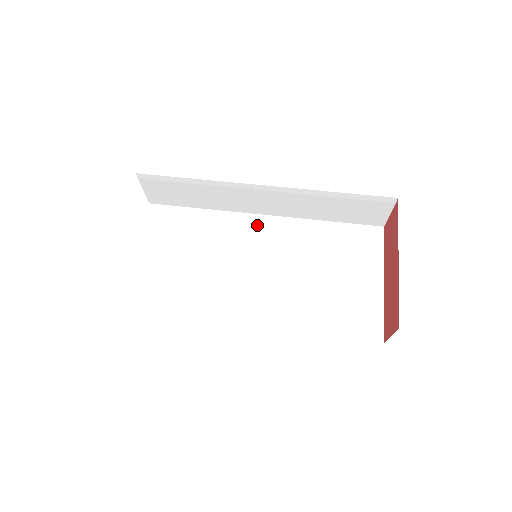
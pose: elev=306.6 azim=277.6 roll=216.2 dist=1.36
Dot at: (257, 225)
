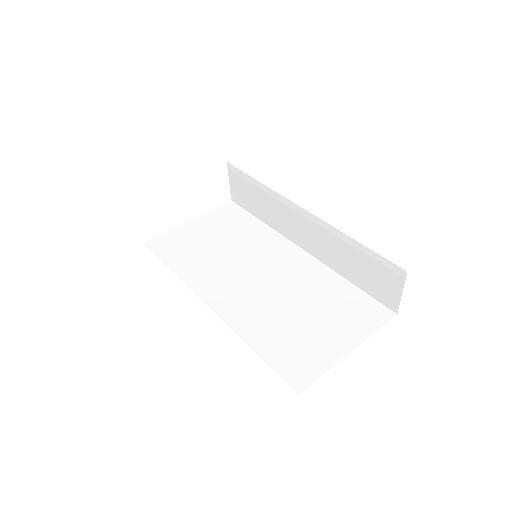
Dot at: (289, 251)
